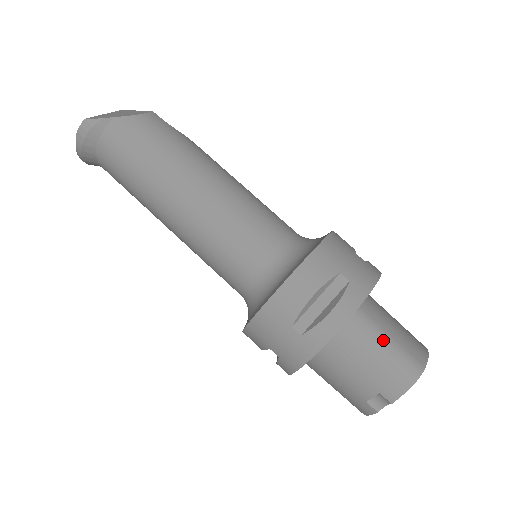
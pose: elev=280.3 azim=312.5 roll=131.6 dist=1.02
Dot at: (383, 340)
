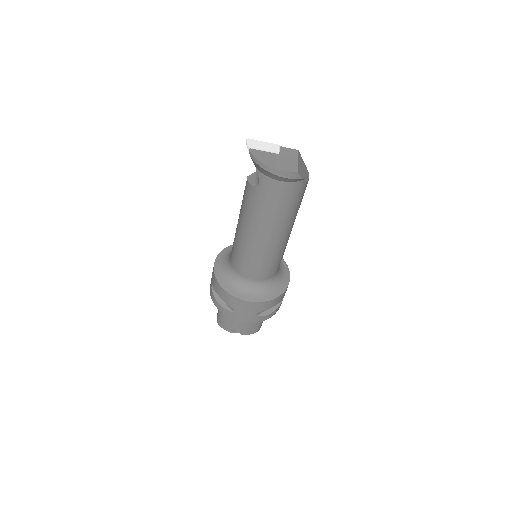
Dot at: occluded
